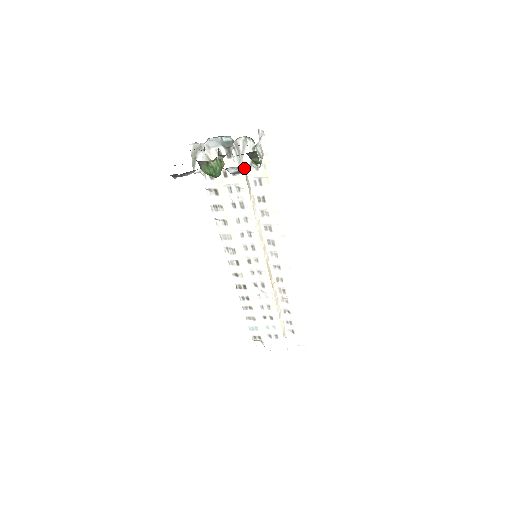
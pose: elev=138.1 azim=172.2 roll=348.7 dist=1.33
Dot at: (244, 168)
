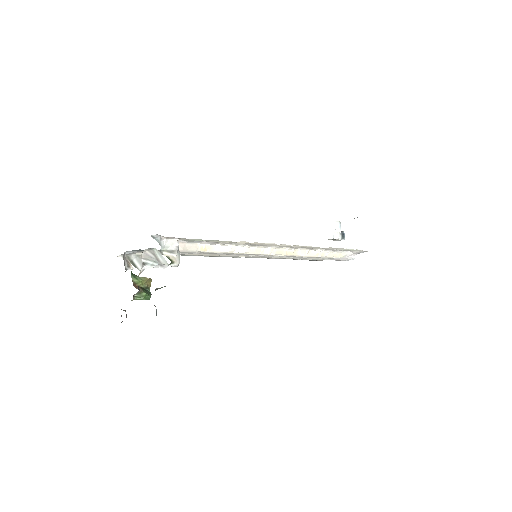
Dot at: occluded
